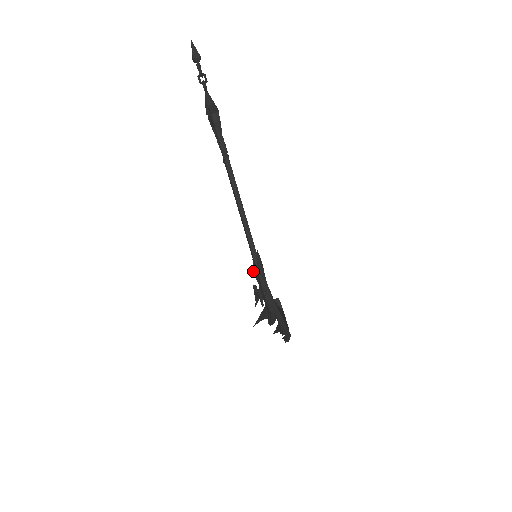
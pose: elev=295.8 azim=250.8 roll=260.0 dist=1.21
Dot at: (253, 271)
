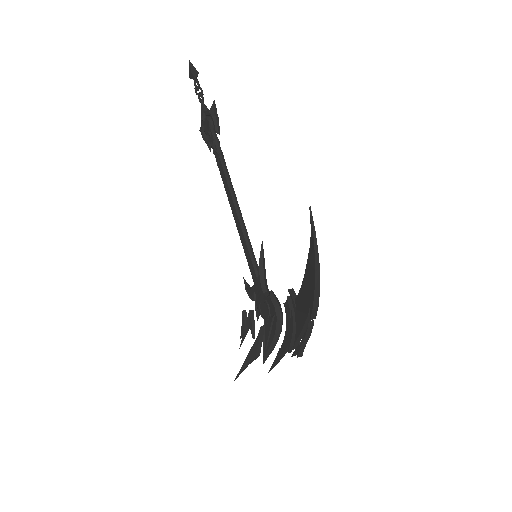
Dot at: (245, 288)
